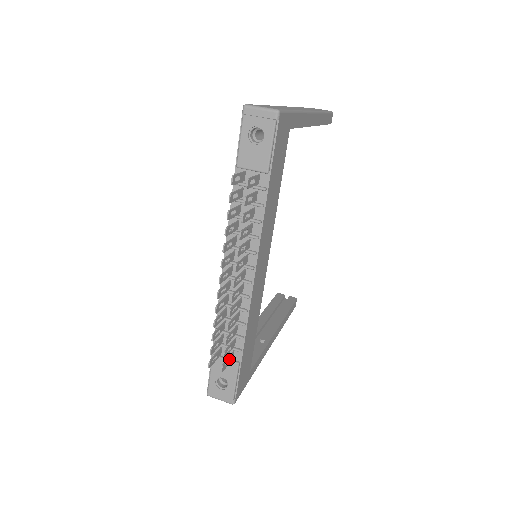
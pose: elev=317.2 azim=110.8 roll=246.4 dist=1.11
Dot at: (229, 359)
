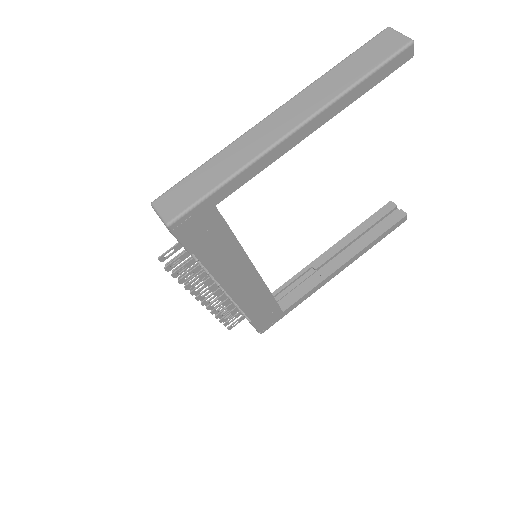
Dot at: (239, 320)
